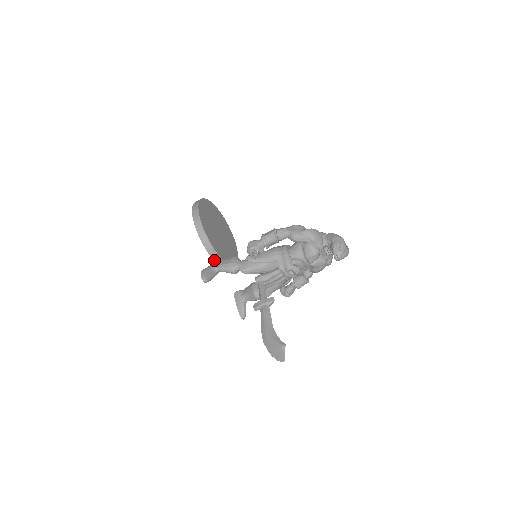
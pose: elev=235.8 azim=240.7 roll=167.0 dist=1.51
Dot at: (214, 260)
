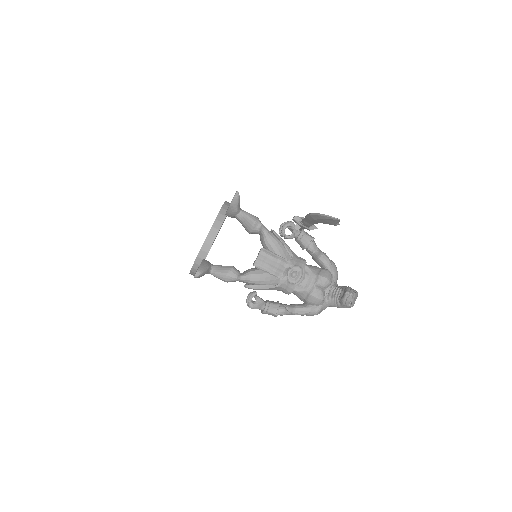
Dot at: (209, 232)
